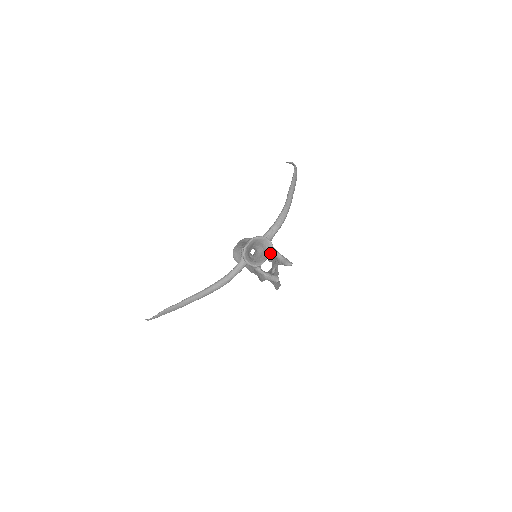
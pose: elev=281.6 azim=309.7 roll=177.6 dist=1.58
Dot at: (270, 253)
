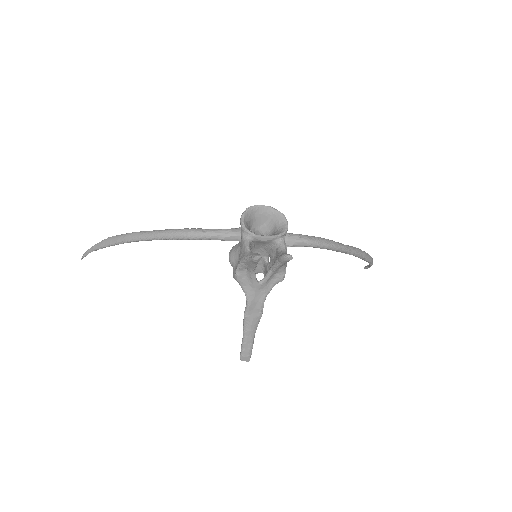
Dot at: (276, 235)
